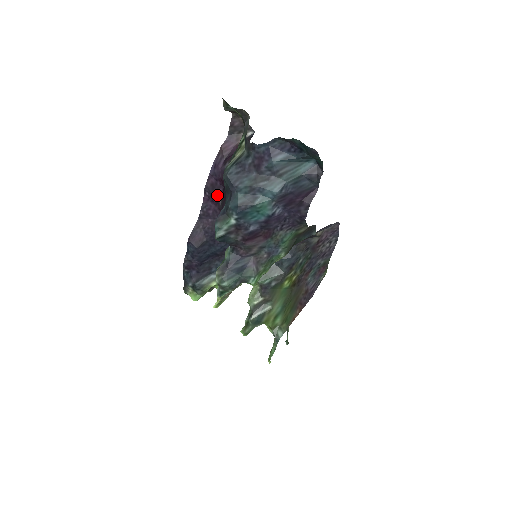
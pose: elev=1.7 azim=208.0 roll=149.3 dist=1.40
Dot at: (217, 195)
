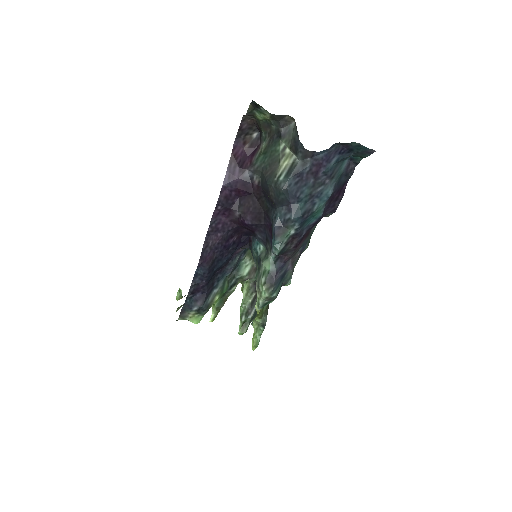
Dot at: (232, 207)
